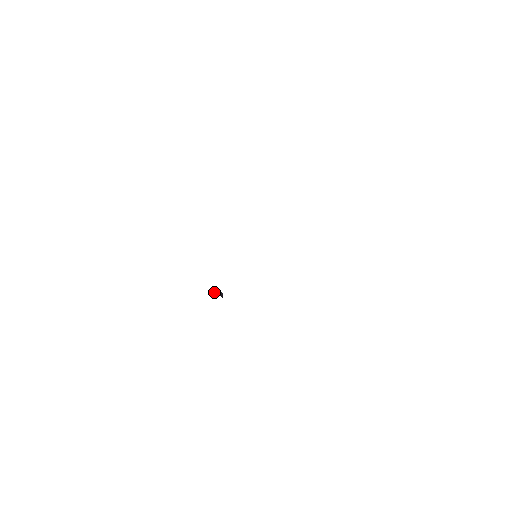
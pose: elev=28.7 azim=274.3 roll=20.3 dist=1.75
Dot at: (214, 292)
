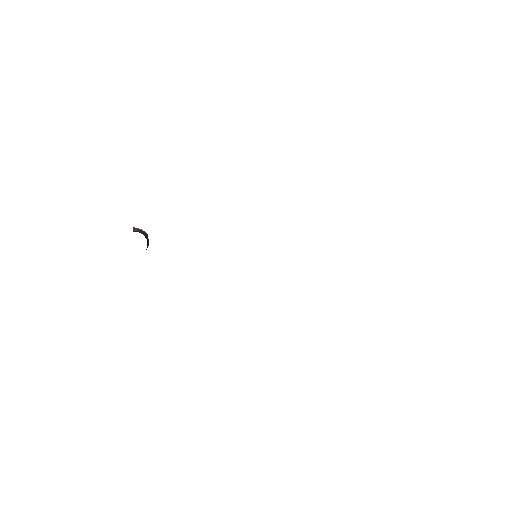
Dot at: (146, 238)
